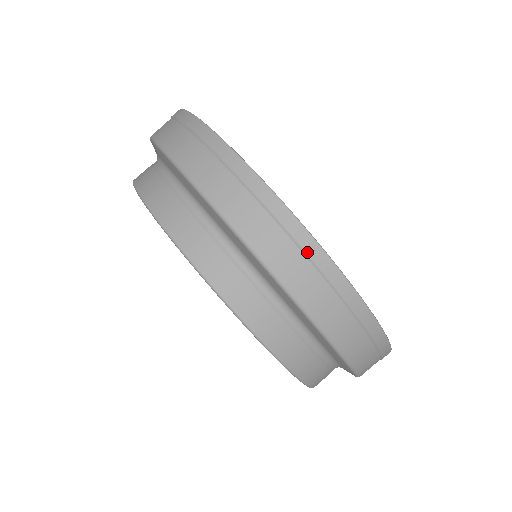
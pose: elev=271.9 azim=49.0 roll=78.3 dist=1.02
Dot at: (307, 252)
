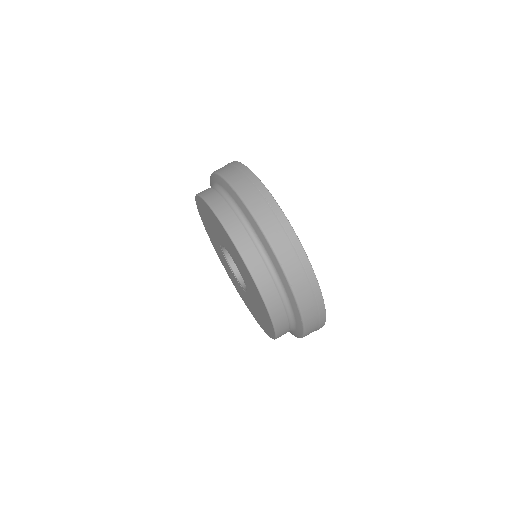
Dot at: (253, 182)
